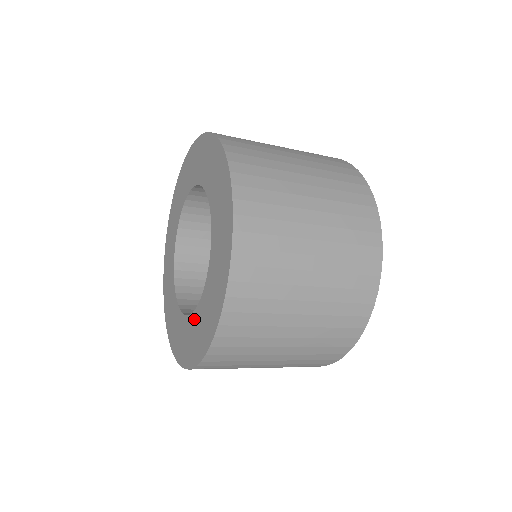
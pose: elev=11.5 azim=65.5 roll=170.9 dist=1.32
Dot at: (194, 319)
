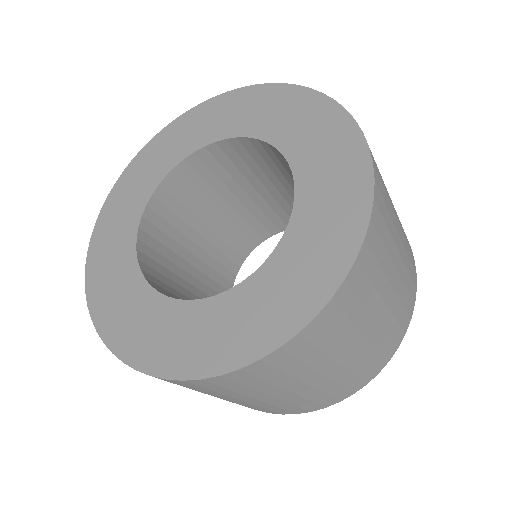
Dot at: (166, 308)
